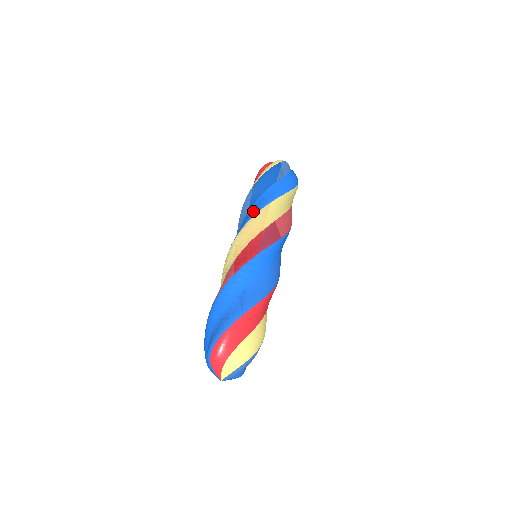
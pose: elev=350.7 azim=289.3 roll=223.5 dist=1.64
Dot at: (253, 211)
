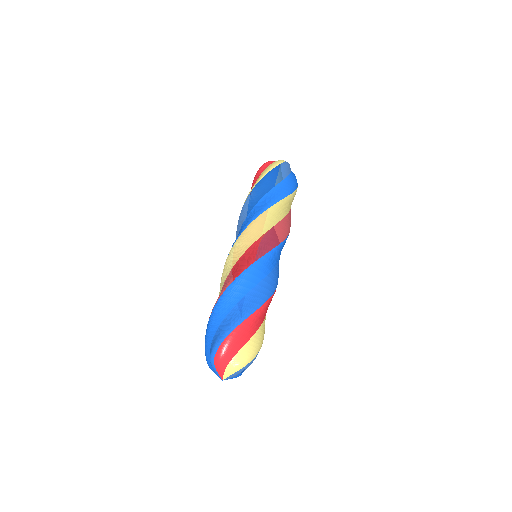
Dot at: (257, 211)
